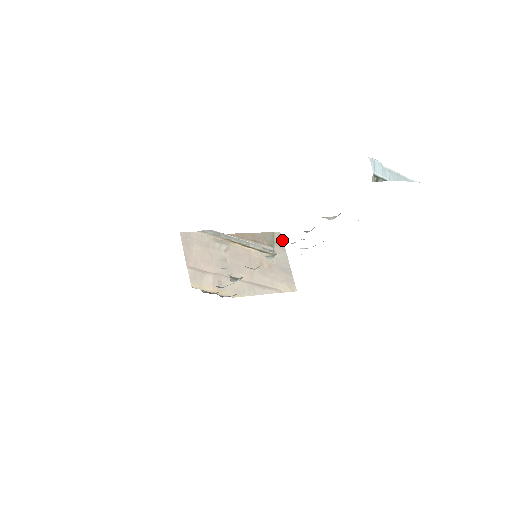
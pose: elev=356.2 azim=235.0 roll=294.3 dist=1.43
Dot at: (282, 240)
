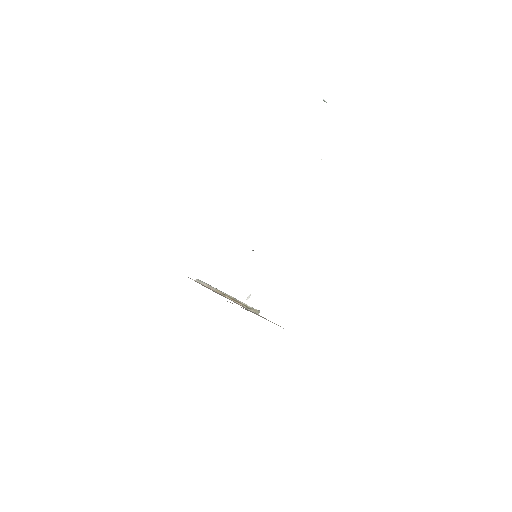
Dot at: occluded
